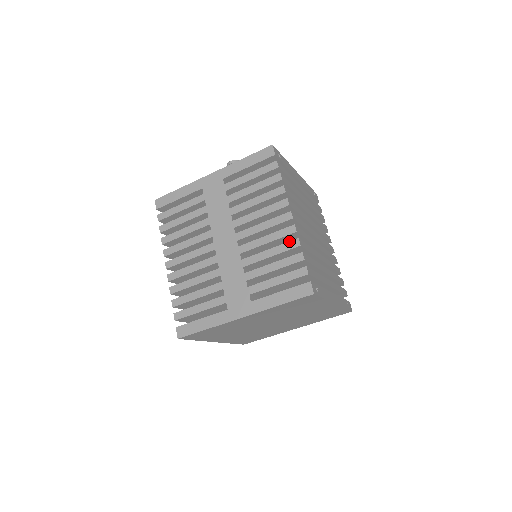
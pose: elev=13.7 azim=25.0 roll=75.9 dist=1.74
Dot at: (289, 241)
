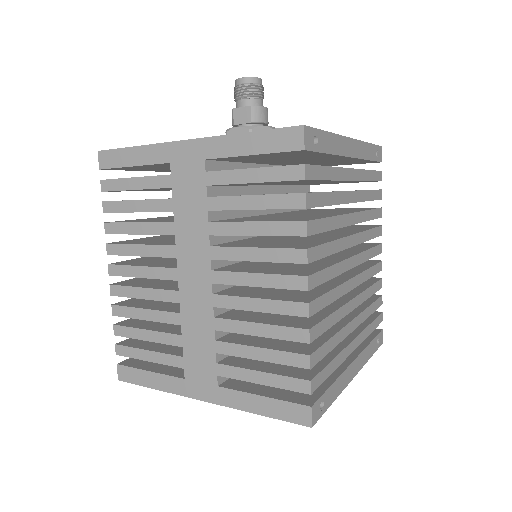
Dot at: (293, 327)
